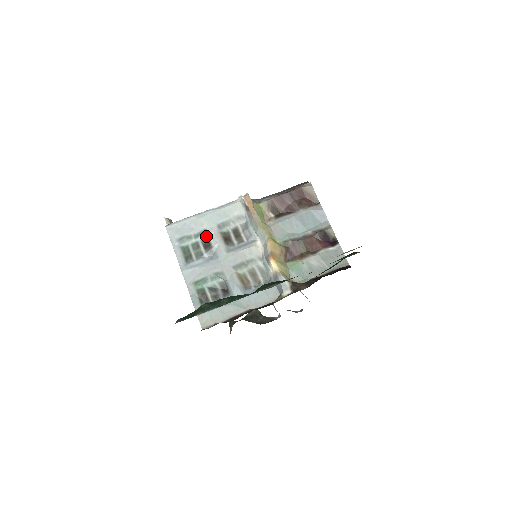
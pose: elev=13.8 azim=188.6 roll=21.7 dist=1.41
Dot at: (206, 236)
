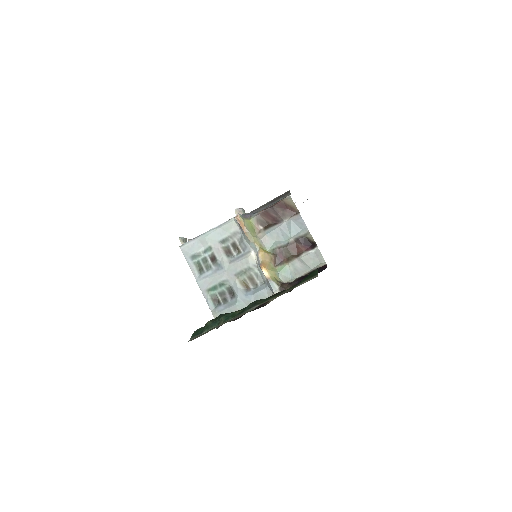
Dot at: (212, 251)
